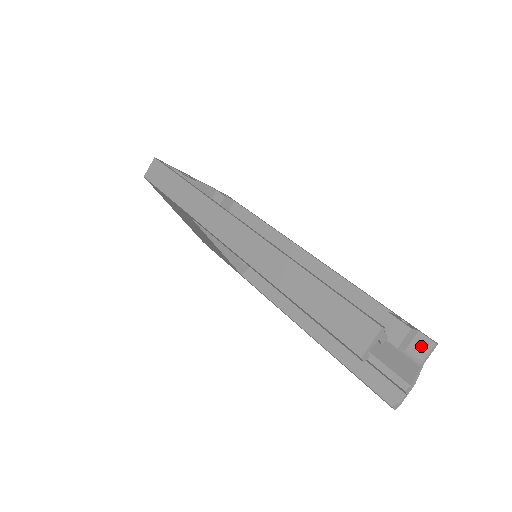
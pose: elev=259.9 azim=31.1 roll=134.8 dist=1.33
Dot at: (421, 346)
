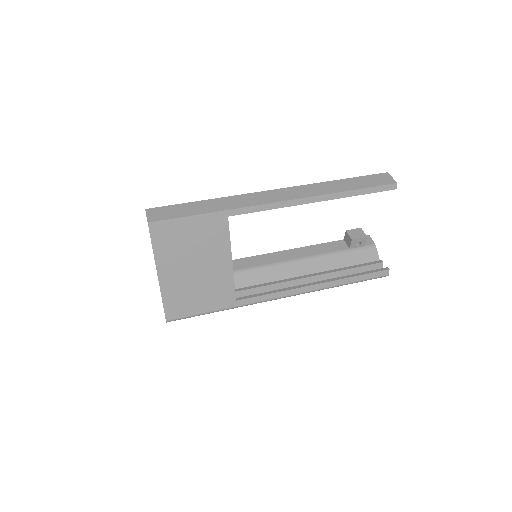
Dot at: (367, 240)
